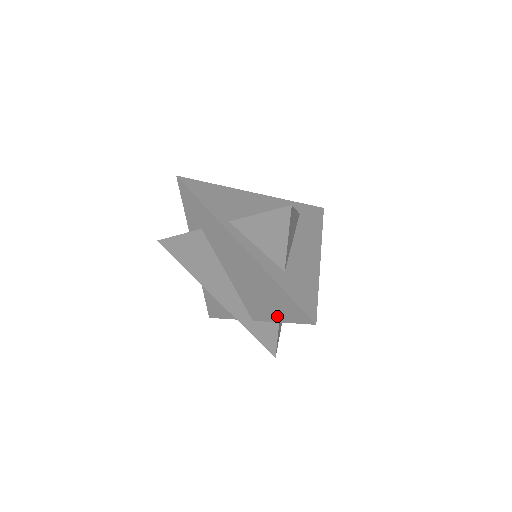
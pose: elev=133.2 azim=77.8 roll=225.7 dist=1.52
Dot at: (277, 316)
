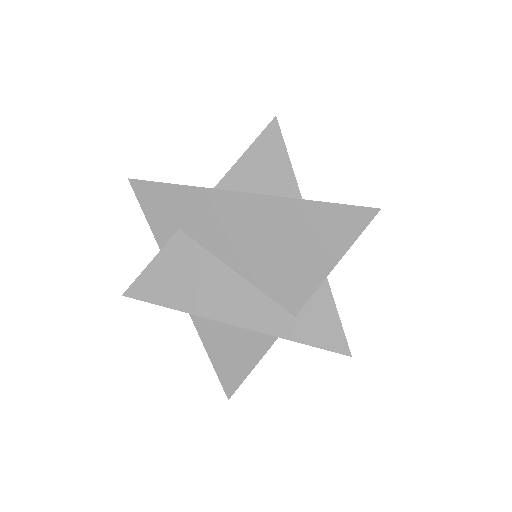
Dot at: (325, 261)
